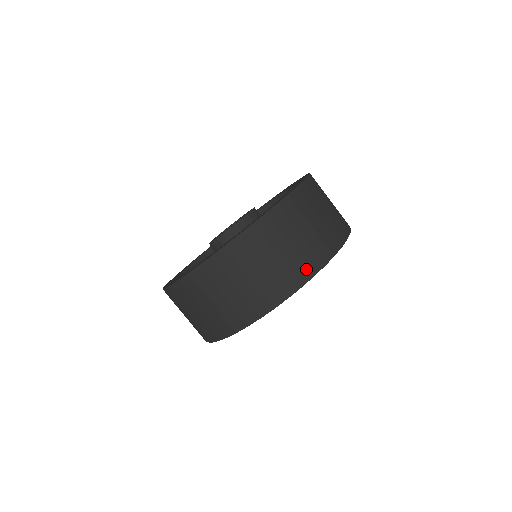
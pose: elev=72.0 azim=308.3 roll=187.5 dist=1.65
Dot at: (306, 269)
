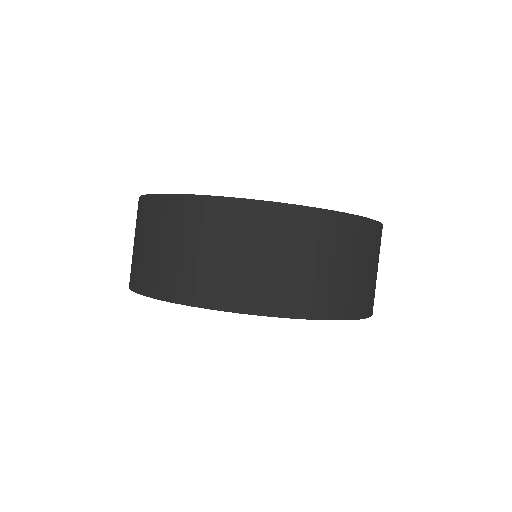
Dot at: (328, 305)
